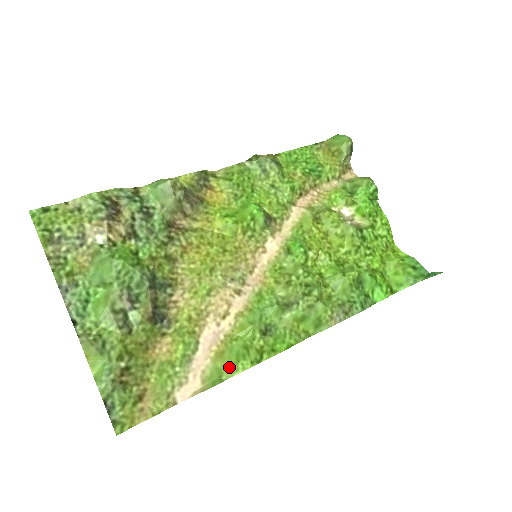
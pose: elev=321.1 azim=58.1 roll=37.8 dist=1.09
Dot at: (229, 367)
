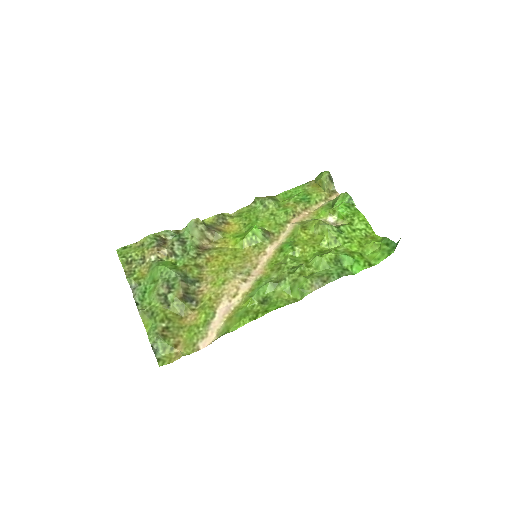
Dot at: (234, 324)
